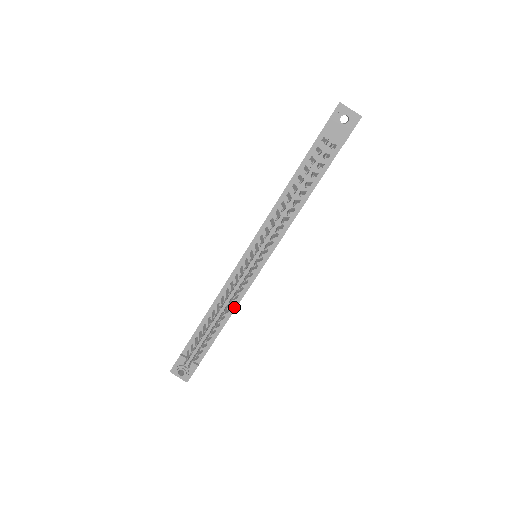
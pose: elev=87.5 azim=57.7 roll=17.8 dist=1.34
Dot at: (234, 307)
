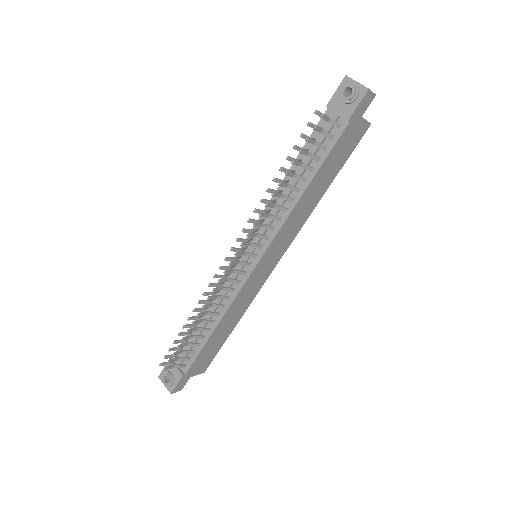
Dot at: (224, 311)
